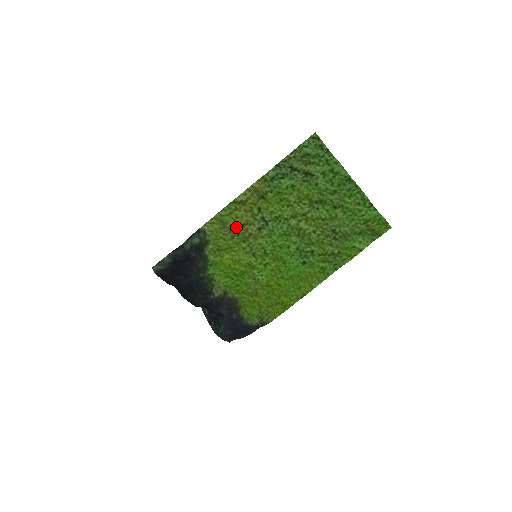
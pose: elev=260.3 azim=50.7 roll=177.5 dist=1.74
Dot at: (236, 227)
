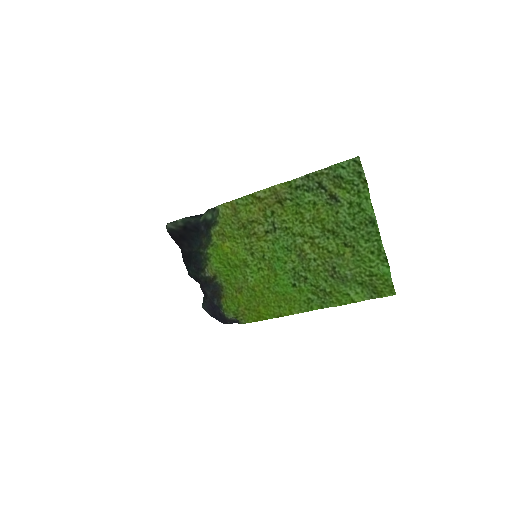
Dot at: (245, 220)
